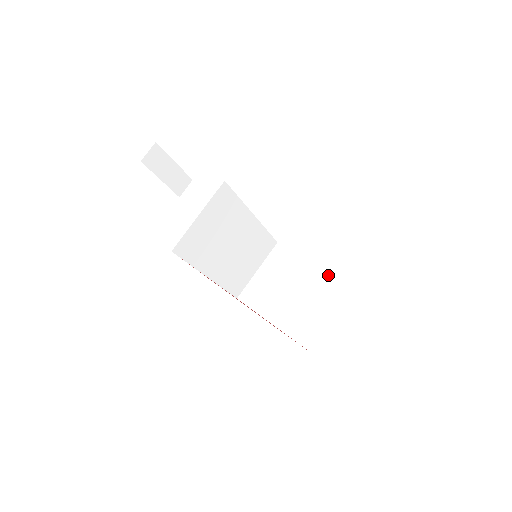
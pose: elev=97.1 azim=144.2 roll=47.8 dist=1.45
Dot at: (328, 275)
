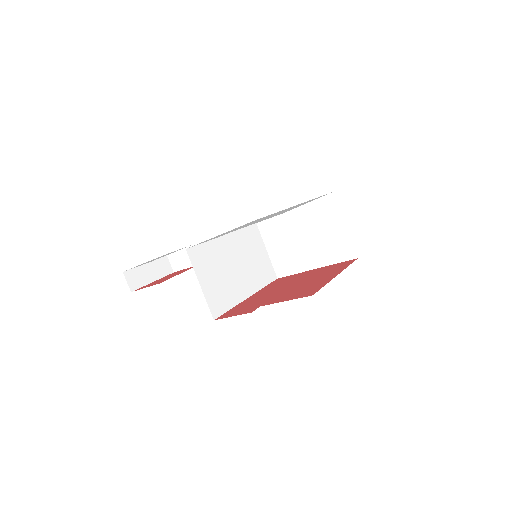
Dot at: (306, 205)
